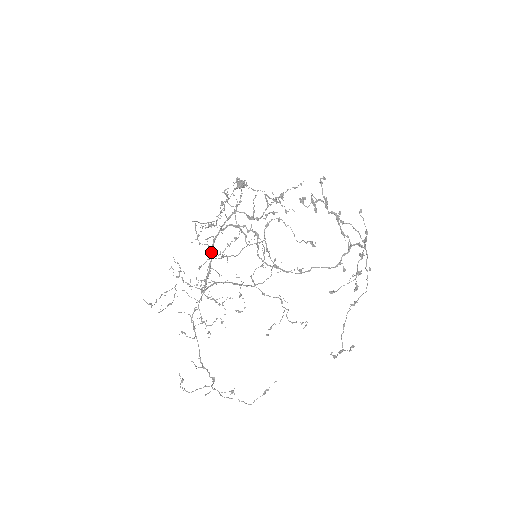
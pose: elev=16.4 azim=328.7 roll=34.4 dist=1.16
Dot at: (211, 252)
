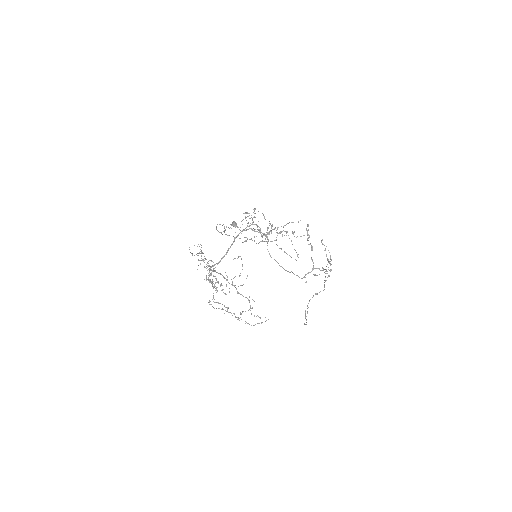
Dot at: (234, 241)
